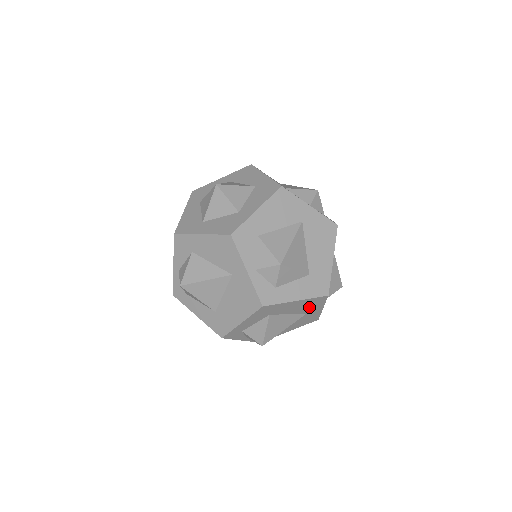
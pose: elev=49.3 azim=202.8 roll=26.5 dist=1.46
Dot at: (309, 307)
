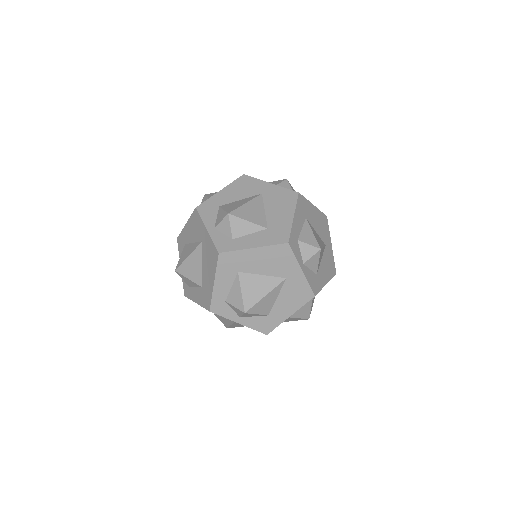
Dot at: (280, 265)
